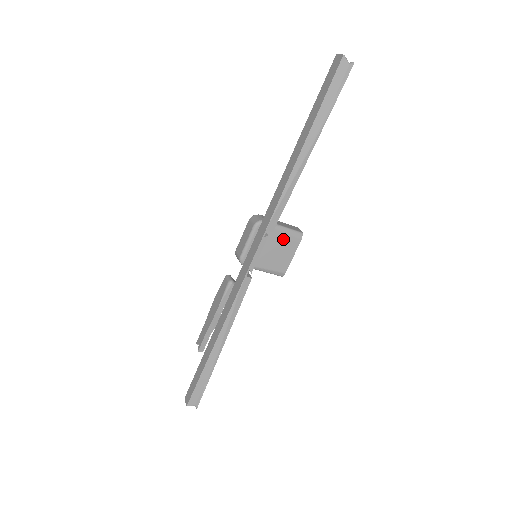
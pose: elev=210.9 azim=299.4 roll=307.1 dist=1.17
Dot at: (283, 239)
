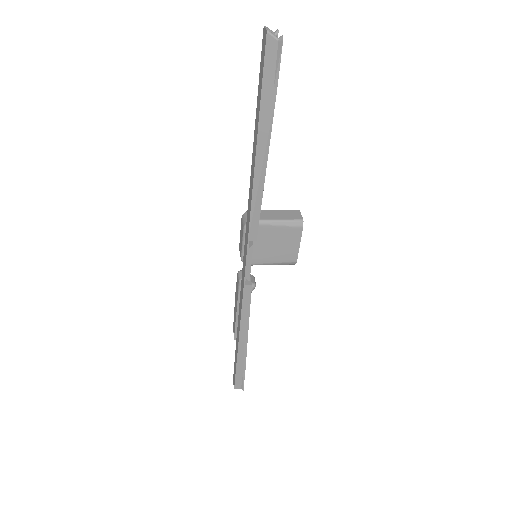
Dot at: (281, 232)
